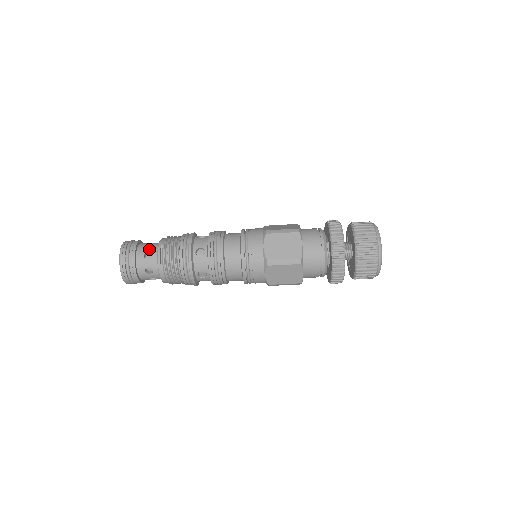
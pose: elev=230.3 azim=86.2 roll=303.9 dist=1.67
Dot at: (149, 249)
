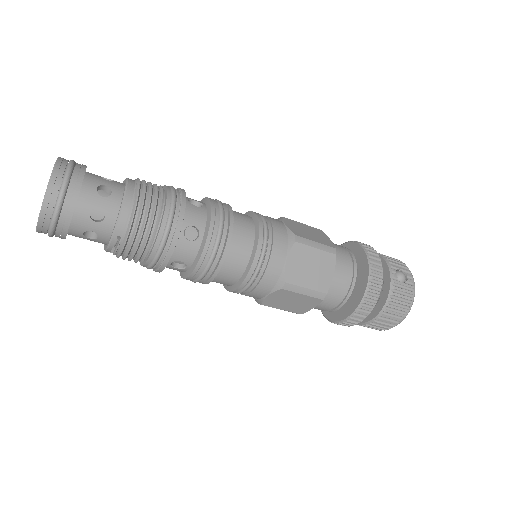
Dot at: (95, 227)
